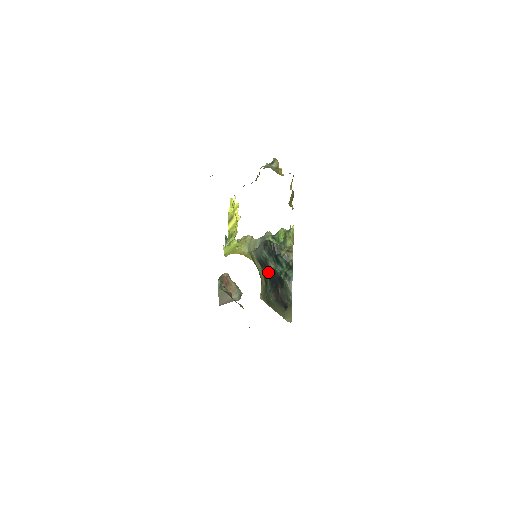
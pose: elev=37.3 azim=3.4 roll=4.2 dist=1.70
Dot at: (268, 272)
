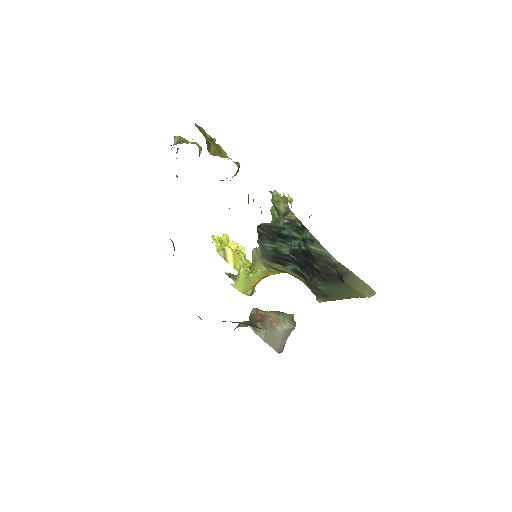
Dot at: (291, 262)
